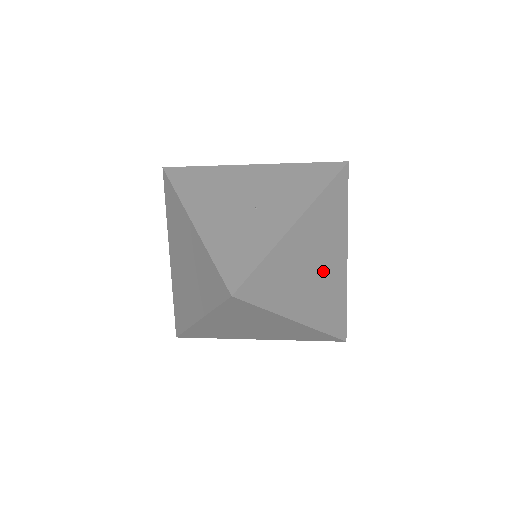
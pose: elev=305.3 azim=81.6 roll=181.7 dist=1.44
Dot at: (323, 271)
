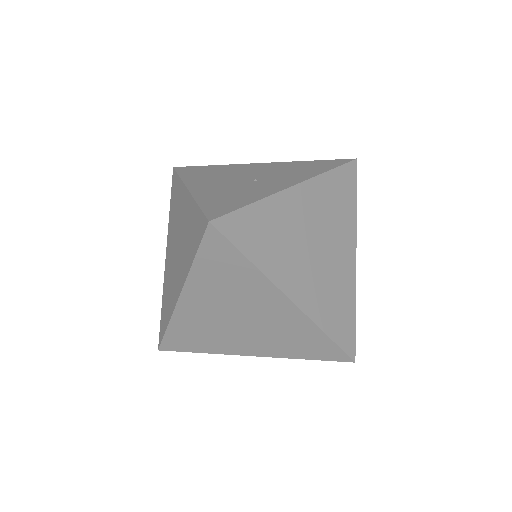
Dot at: (325, 257)
